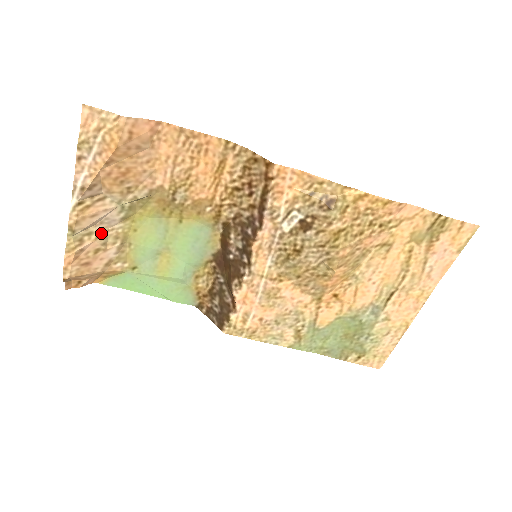
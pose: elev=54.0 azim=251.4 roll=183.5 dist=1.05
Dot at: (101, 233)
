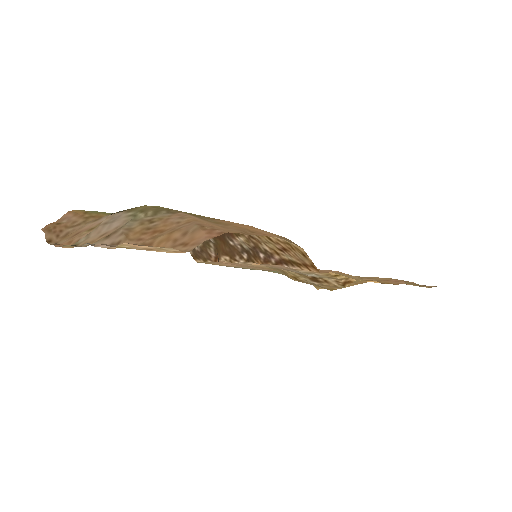
Dot at: (101, 223)
